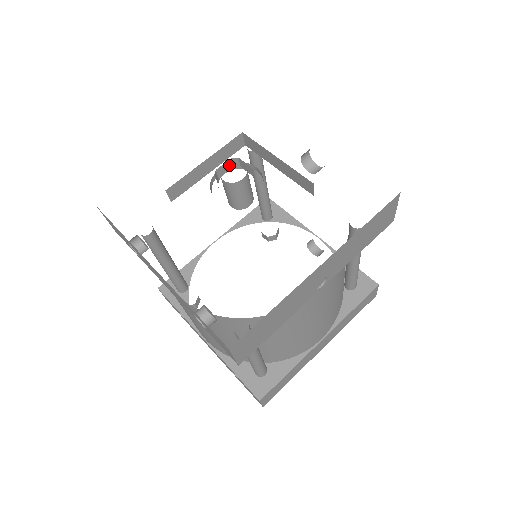
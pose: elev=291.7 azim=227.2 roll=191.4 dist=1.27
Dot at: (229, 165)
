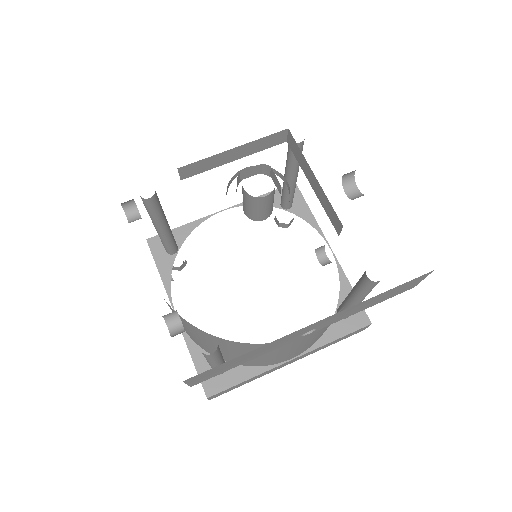
Dot at: (257, 169)
